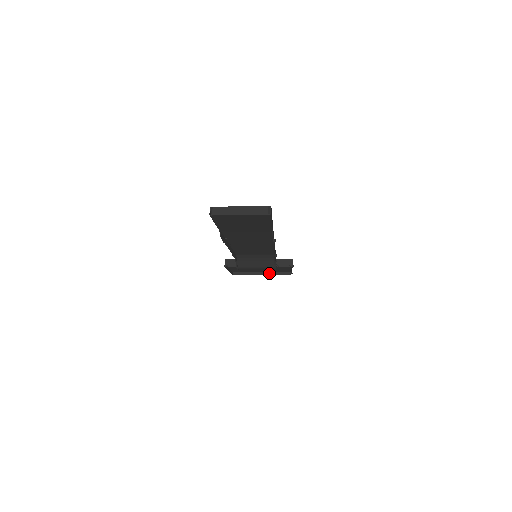
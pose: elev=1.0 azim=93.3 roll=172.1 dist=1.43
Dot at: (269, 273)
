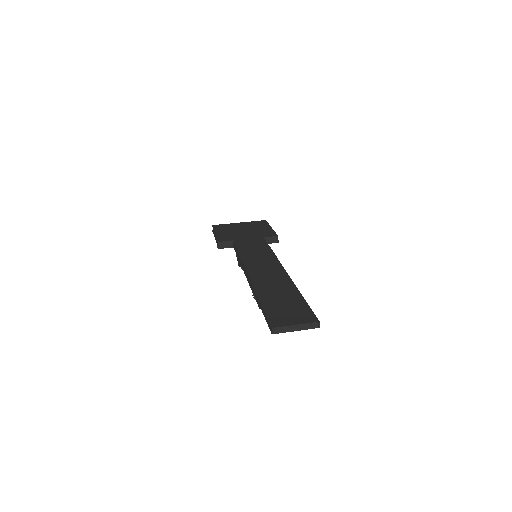
Dot at: occluded
